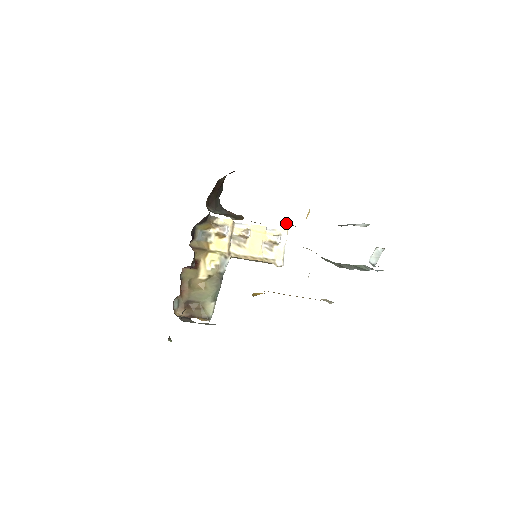
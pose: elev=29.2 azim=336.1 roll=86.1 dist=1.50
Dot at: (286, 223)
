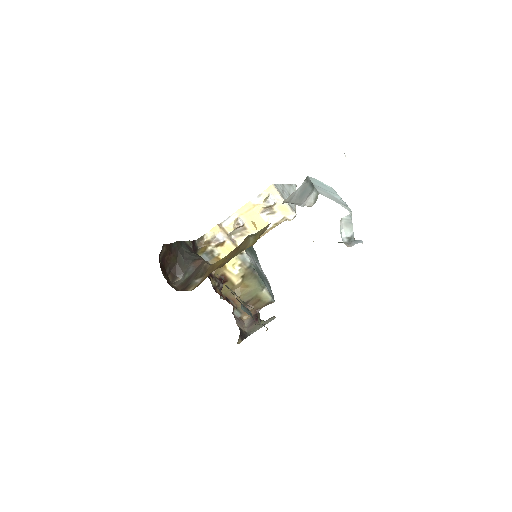
Dot at: (246, 240)
